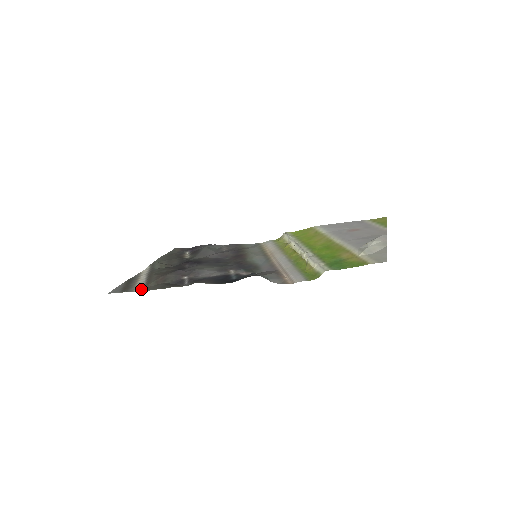
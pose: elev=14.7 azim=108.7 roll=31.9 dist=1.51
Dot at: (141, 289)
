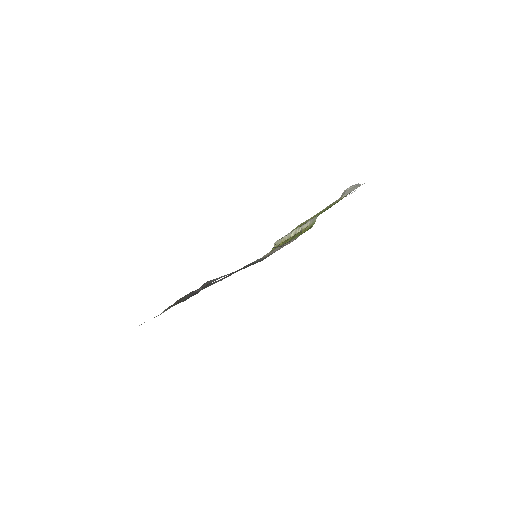
Dot at: occluded
